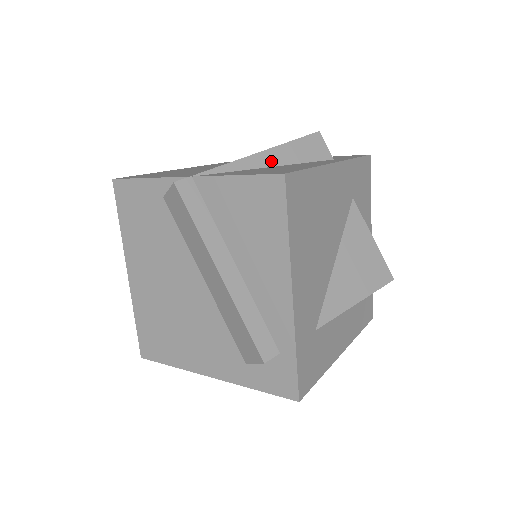
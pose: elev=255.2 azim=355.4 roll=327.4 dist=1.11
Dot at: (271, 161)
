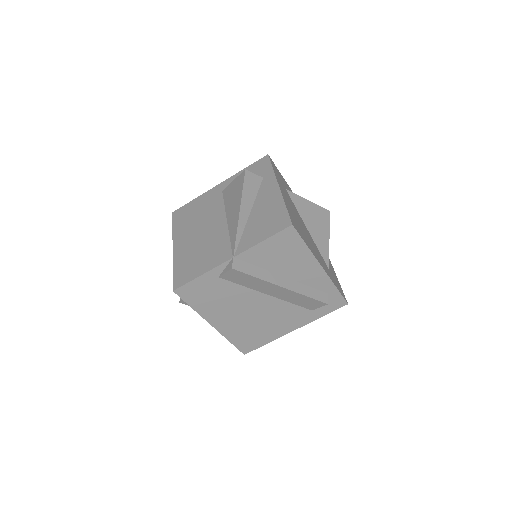
Dot at: (247, 210)
